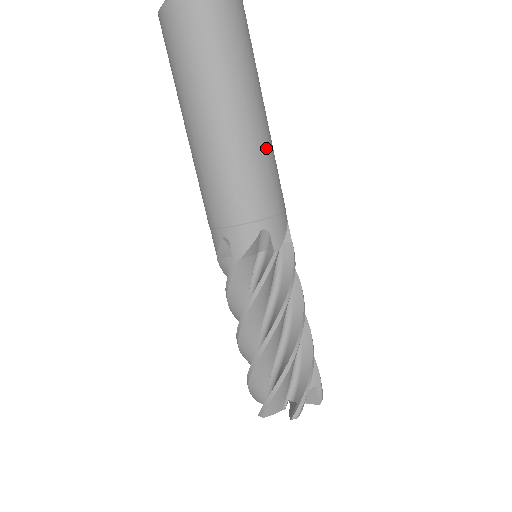
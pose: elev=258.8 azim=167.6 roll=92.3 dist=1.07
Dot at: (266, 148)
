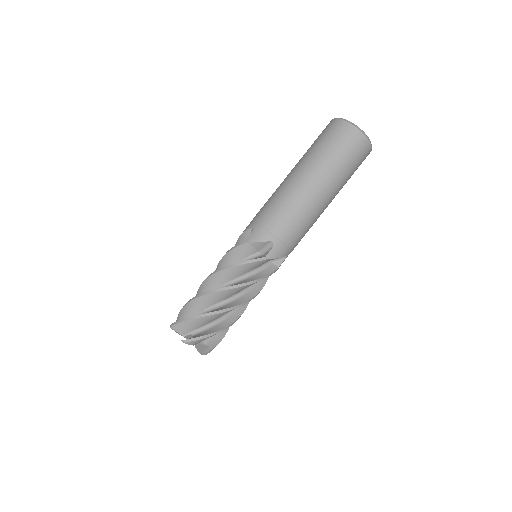
Dot at: occluded
